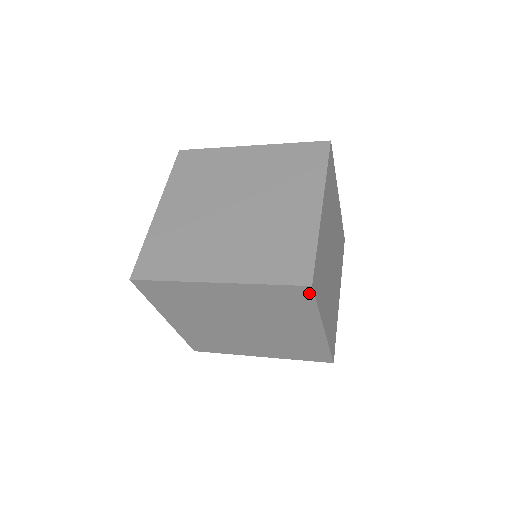
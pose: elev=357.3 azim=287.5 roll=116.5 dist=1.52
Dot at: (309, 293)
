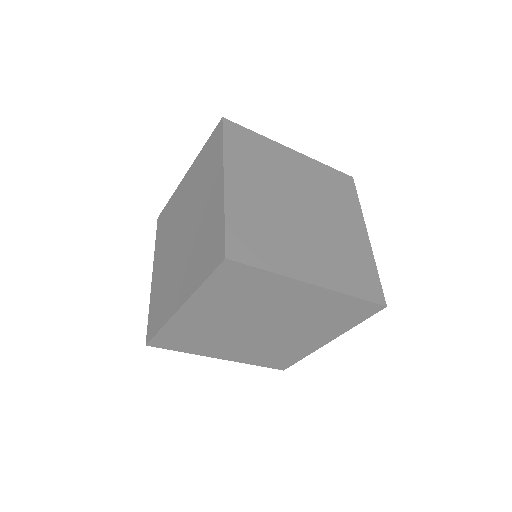
Dot at: (352, 184)
